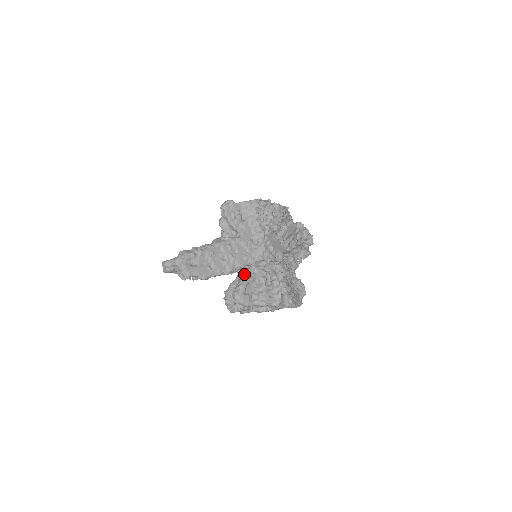
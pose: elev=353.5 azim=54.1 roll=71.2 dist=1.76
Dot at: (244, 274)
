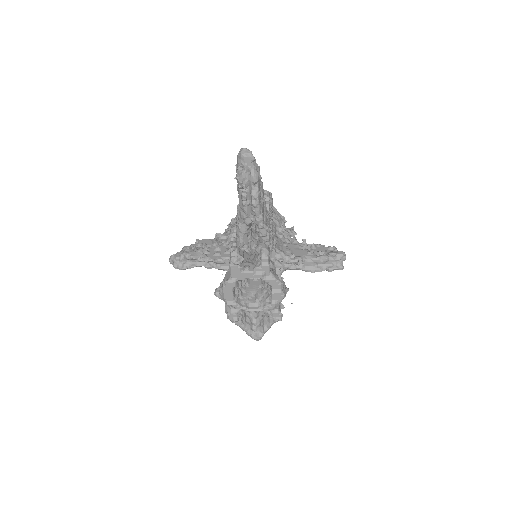
Dot at: occluded
